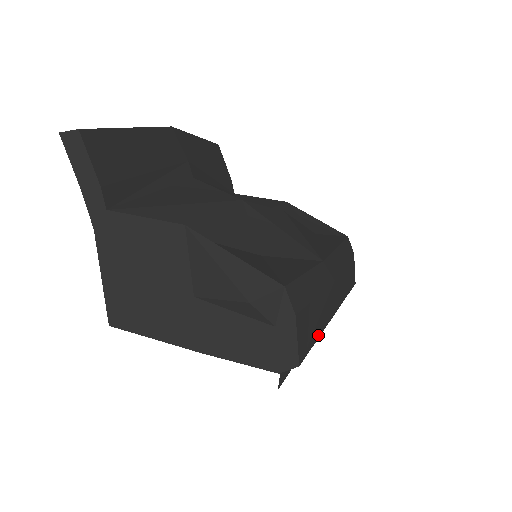
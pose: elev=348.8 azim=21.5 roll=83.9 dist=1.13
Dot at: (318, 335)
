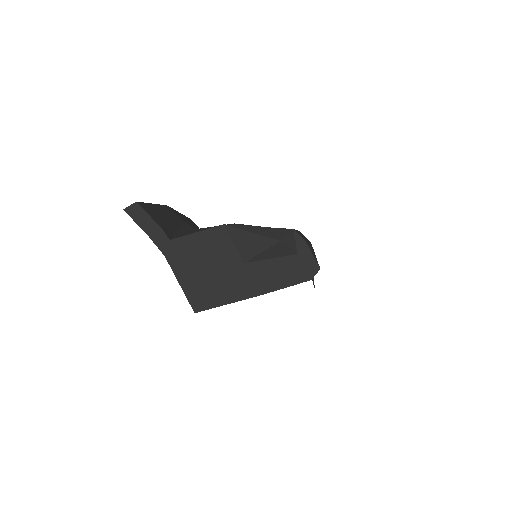
Dot at: occluded
